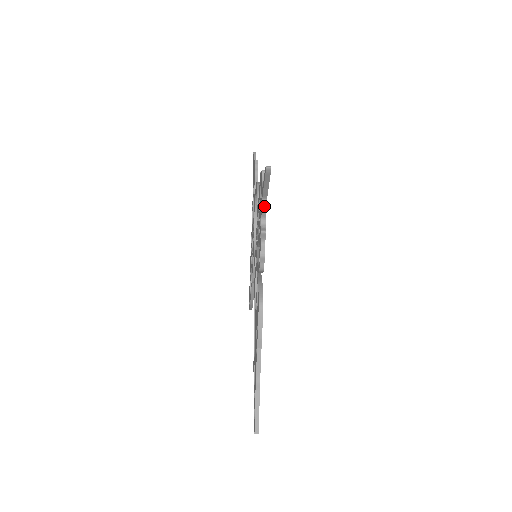
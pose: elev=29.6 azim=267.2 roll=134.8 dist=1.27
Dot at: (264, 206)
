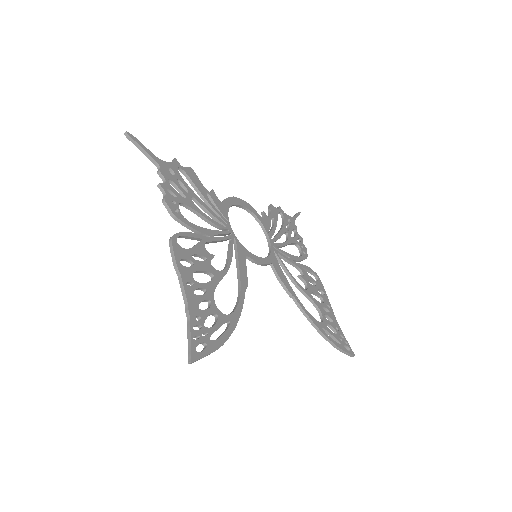
Dot at: (158, 170)
